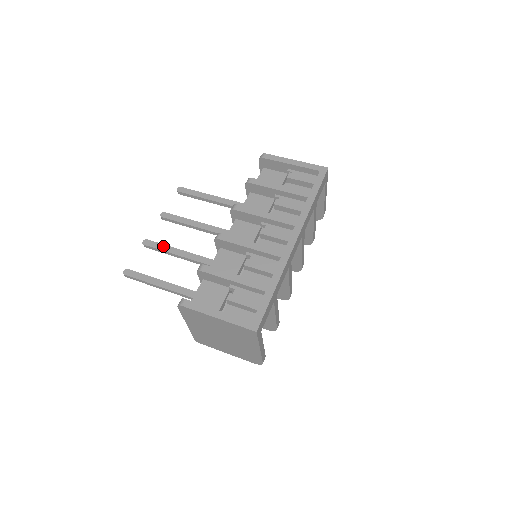
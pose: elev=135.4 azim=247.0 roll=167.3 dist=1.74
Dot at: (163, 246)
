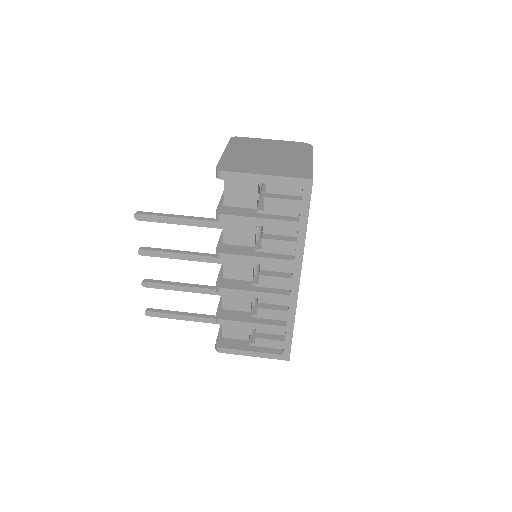
Dot at: (164, 286)
